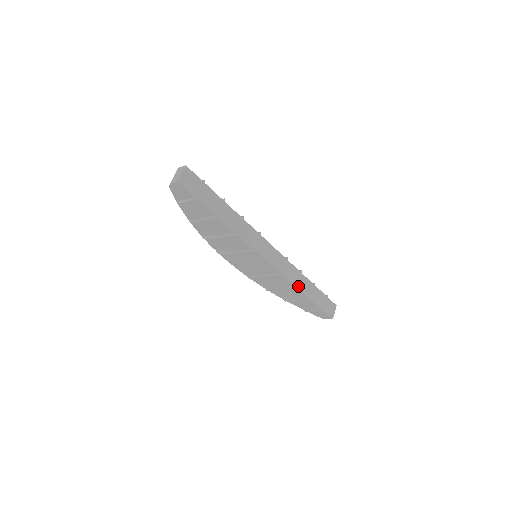
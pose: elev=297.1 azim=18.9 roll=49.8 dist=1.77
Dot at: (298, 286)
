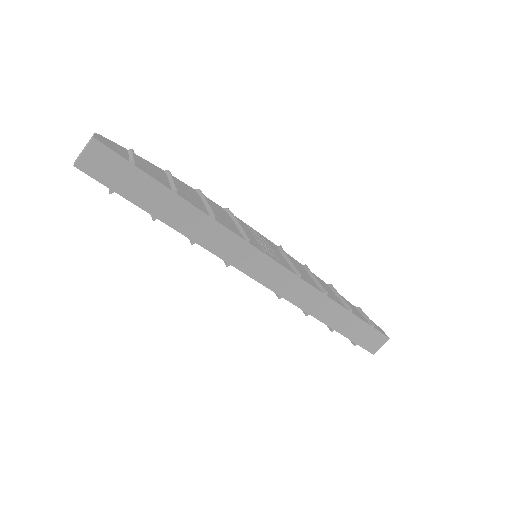
Dot at: (313, 312)
